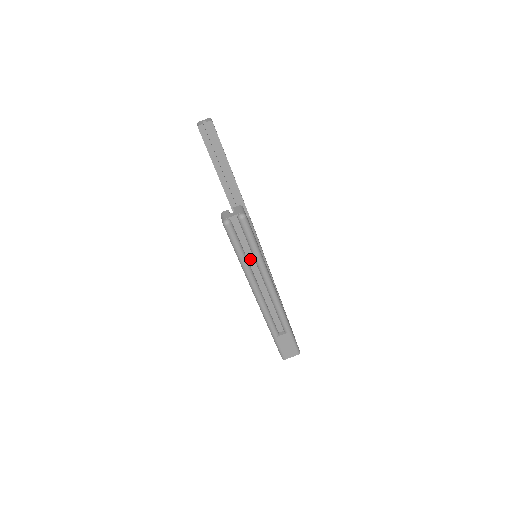
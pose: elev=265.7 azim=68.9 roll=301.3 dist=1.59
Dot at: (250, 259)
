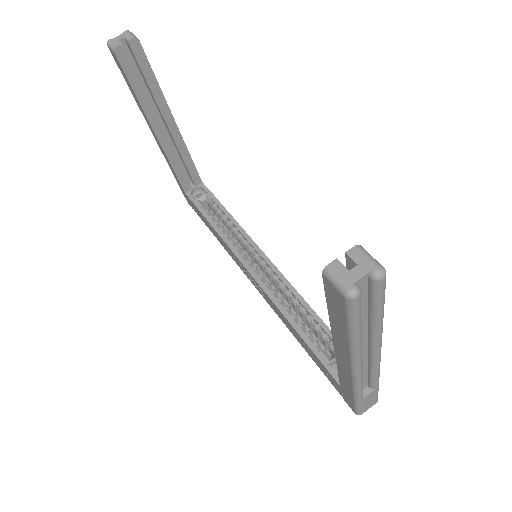
Dot at: (362, 327)
